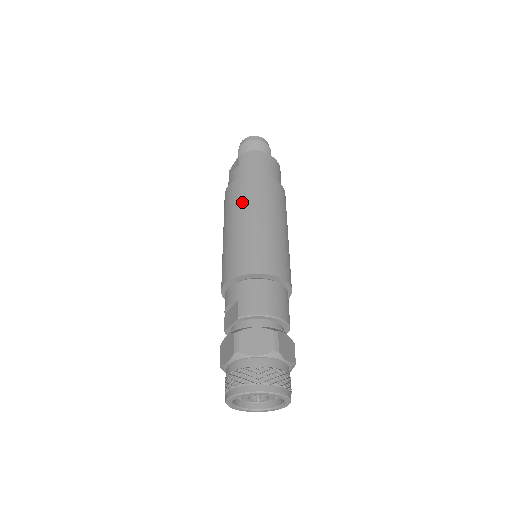
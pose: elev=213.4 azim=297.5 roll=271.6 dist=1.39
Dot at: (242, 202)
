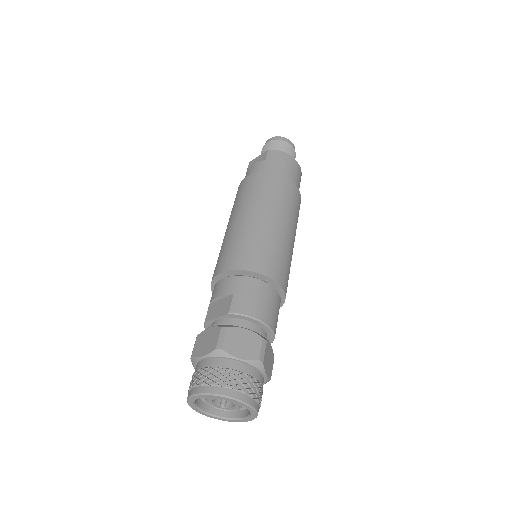
Dot at: (261, 197)
